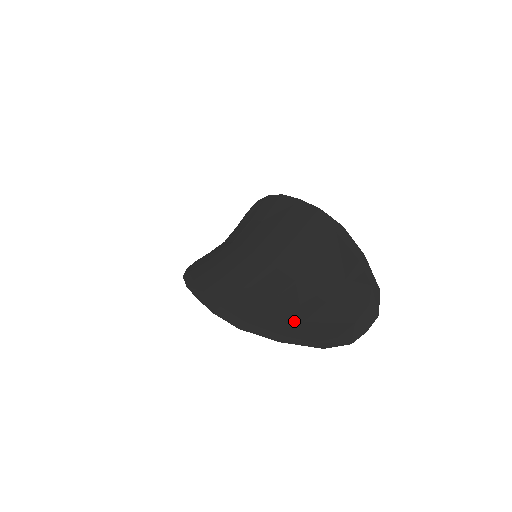
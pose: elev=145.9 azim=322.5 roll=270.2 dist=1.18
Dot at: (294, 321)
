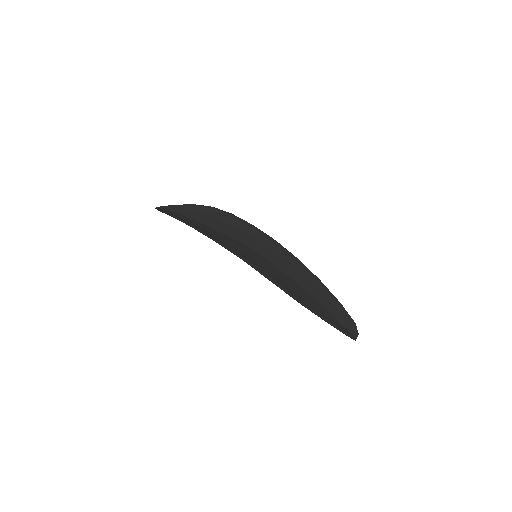
Dot at: (326, 316)
